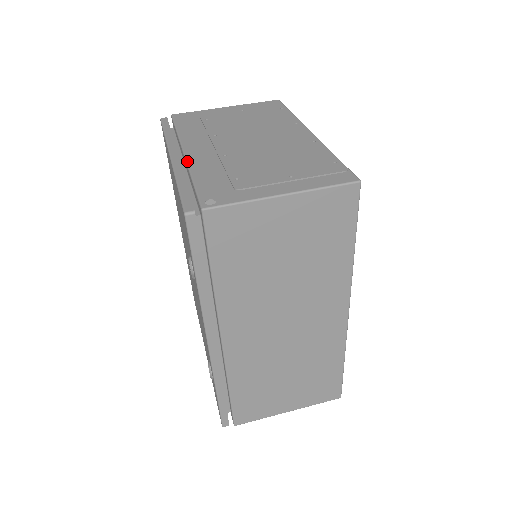
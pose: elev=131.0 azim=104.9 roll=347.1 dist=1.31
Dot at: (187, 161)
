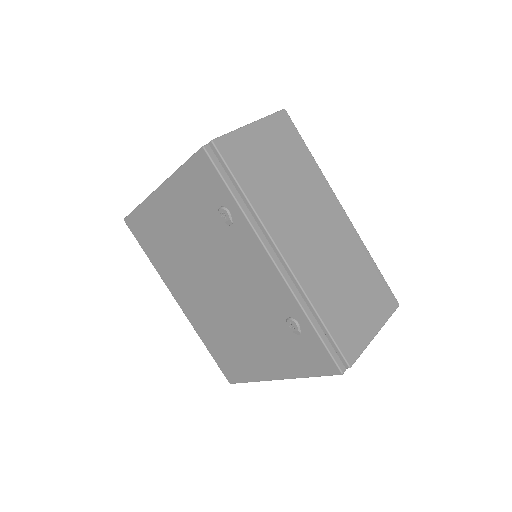
Dot at: occluded
